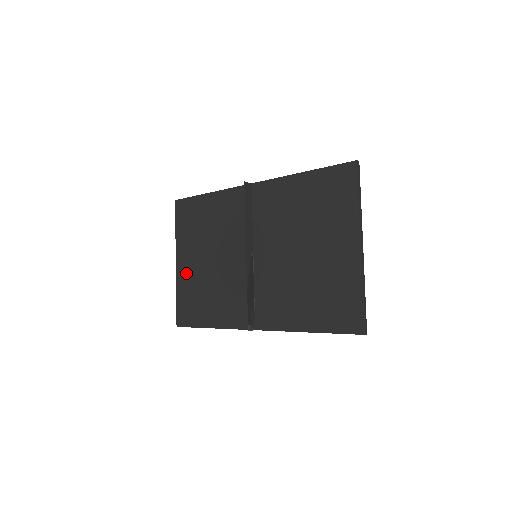
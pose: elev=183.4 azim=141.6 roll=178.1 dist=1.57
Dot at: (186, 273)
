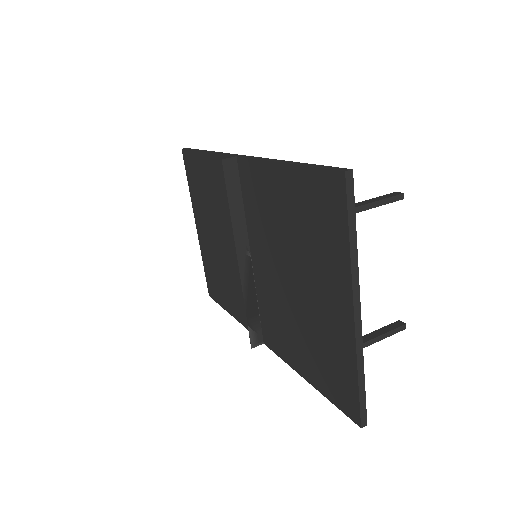
Dot at: (205, 243)
